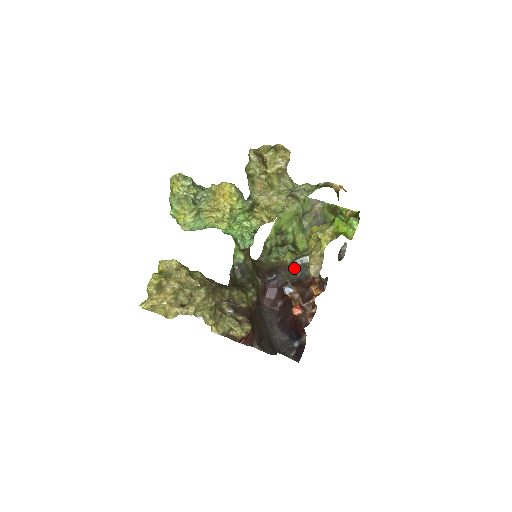
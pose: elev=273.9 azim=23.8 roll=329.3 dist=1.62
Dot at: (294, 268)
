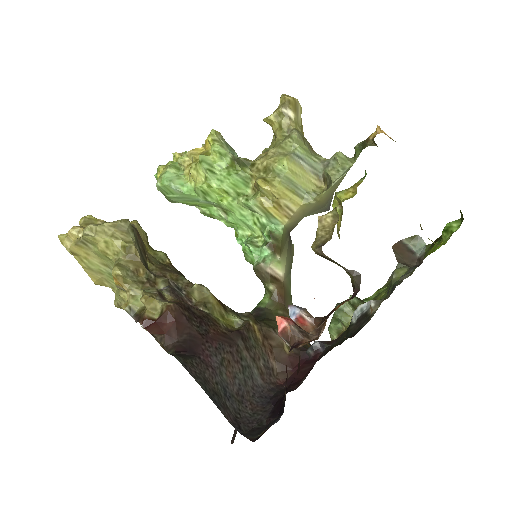
Dot at: (349, 326)
